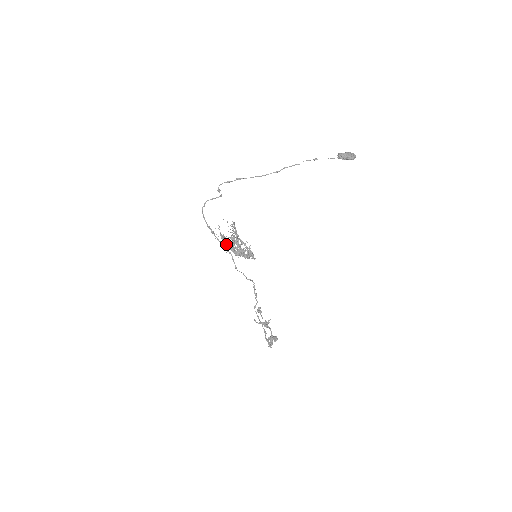
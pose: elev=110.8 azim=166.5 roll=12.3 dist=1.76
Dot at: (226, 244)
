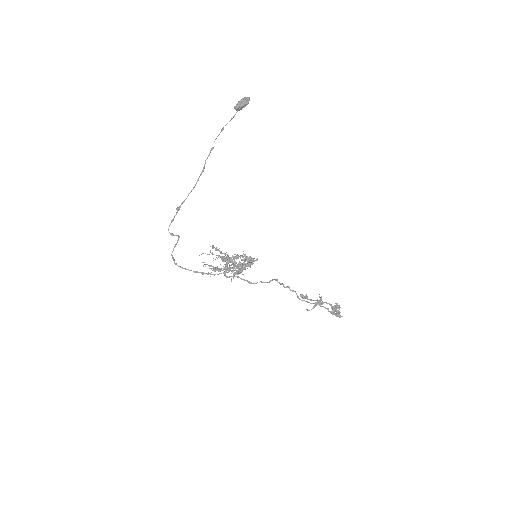
Dot at: (224, 272)
